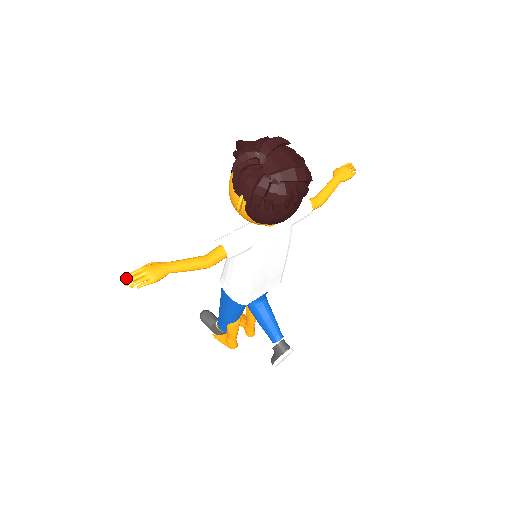
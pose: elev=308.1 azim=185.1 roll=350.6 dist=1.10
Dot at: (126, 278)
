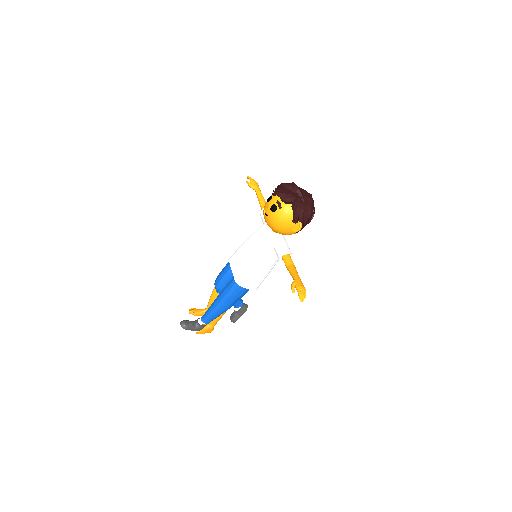
Dot at: (301, 298)
